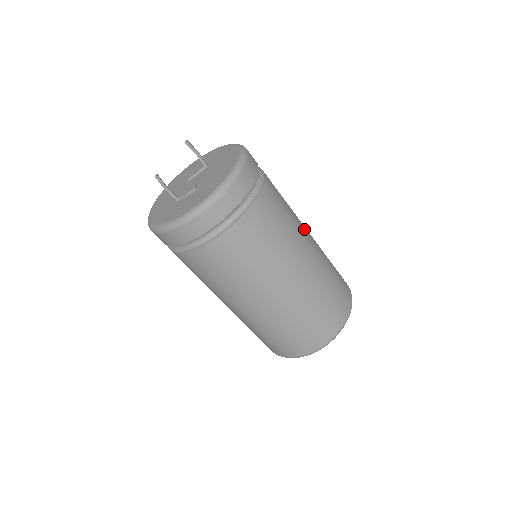
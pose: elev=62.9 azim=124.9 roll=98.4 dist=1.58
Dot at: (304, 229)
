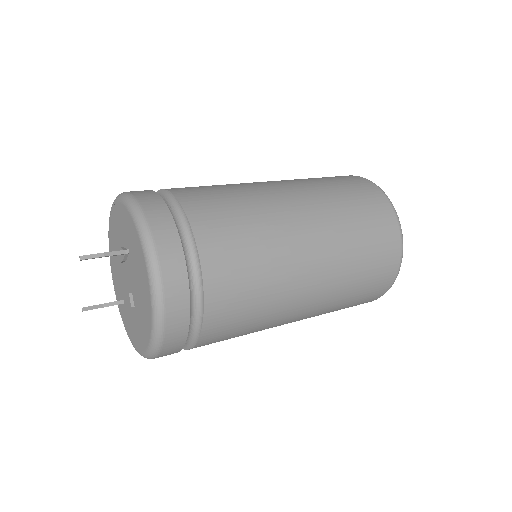
Dot at: (297, 251)
